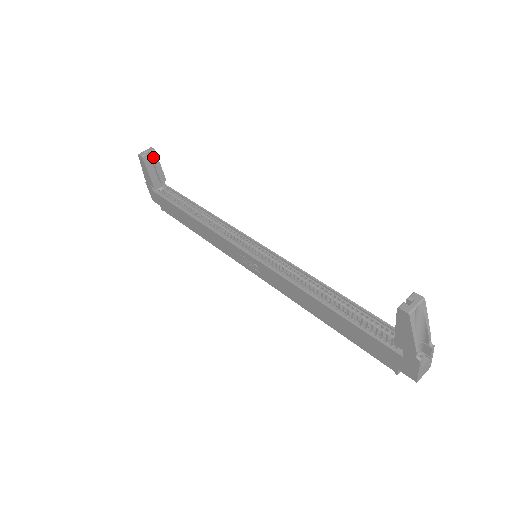
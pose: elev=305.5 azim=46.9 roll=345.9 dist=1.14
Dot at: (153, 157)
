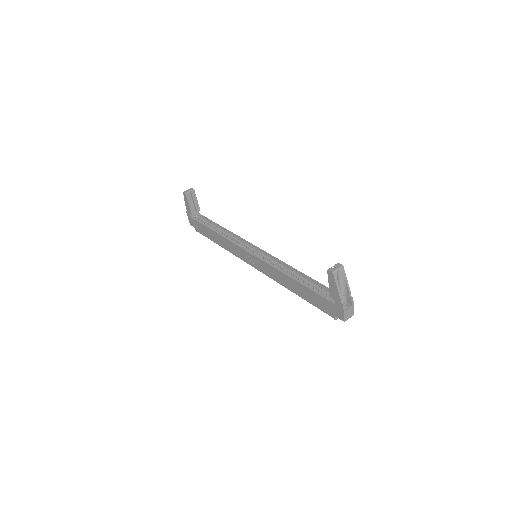
Dot at: (193, 194)
